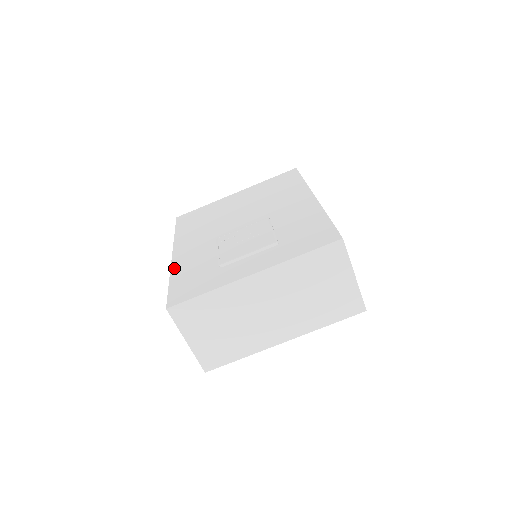
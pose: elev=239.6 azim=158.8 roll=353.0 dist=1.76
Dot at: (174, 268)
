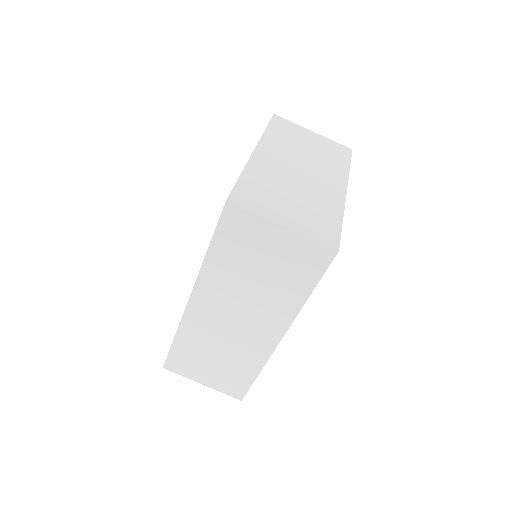
Dot at: occluded
